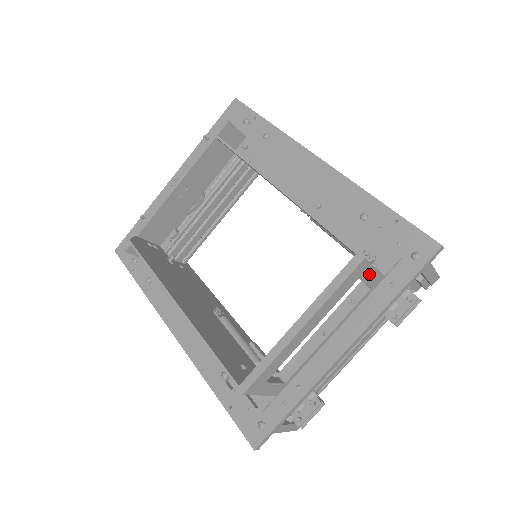
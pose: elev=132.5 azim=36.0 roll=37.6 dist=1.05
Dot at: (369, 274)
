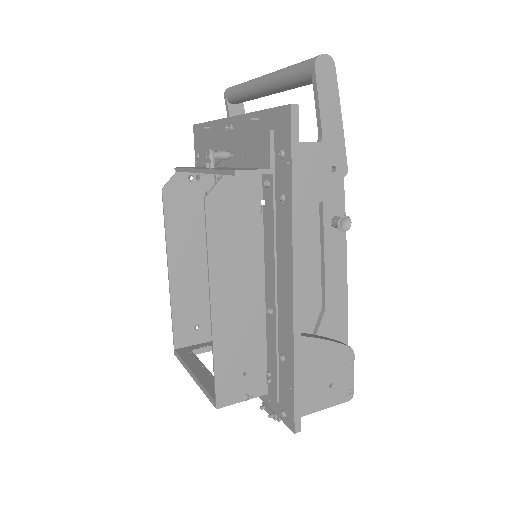
Dot at: (240, 398)
